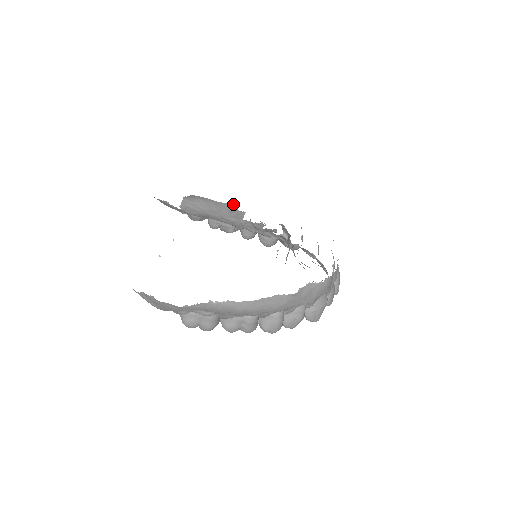
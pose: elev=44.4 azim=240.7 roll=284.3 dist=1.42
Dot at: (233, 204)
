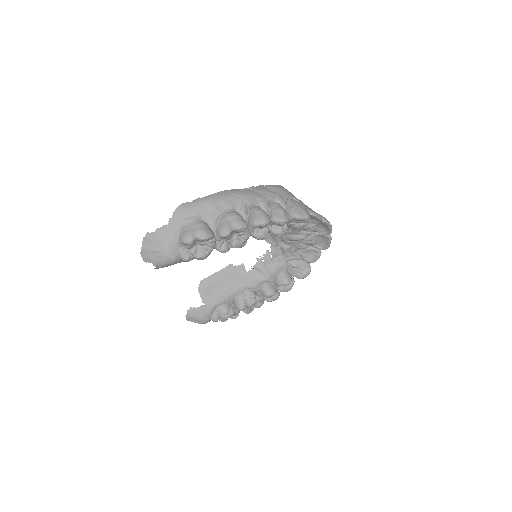
Dot at: (230, 264)
